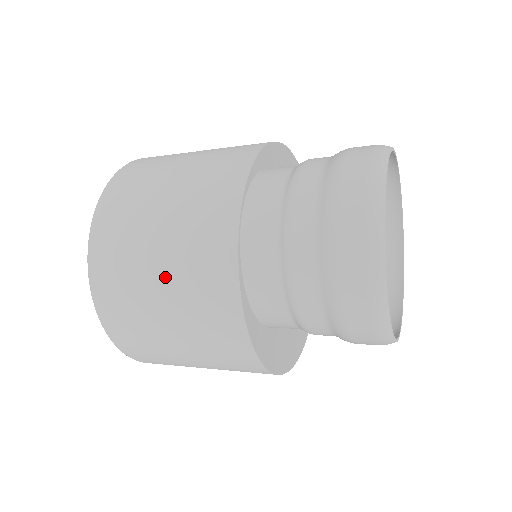
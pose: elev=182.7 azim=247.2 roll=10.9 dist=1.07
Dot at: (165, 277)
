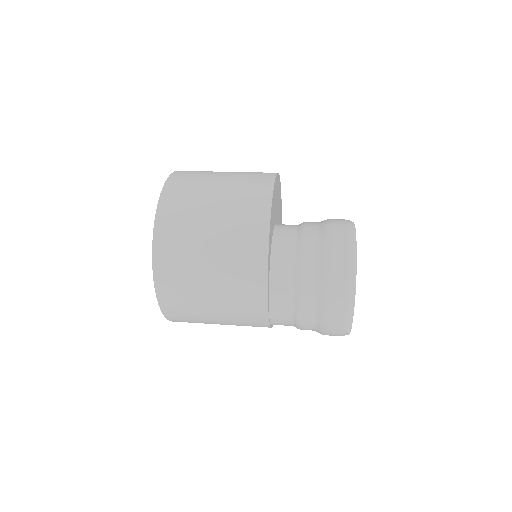
Dot at: occluded
